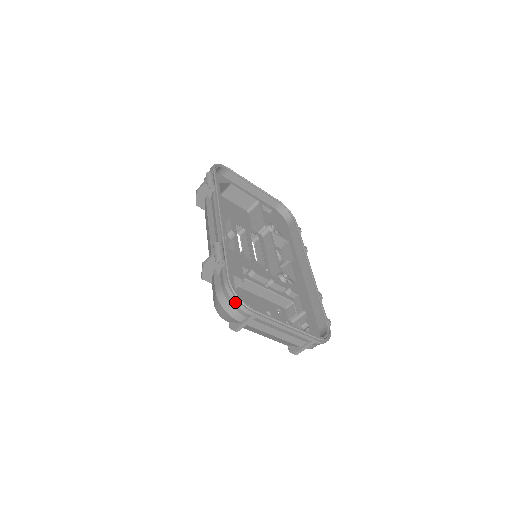
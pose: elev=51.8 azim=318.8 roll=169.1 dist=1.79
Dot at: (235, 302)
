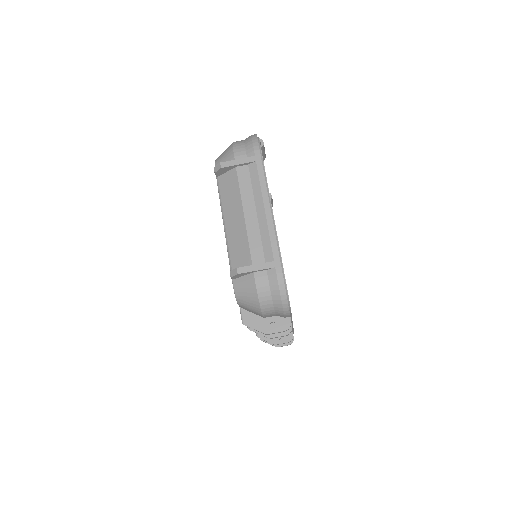
Dot at: (253, 137)
